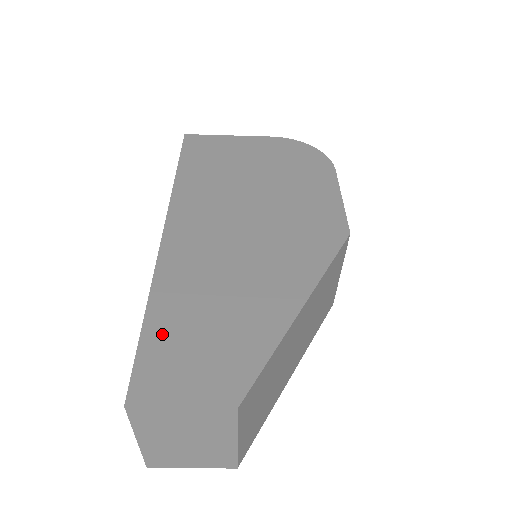
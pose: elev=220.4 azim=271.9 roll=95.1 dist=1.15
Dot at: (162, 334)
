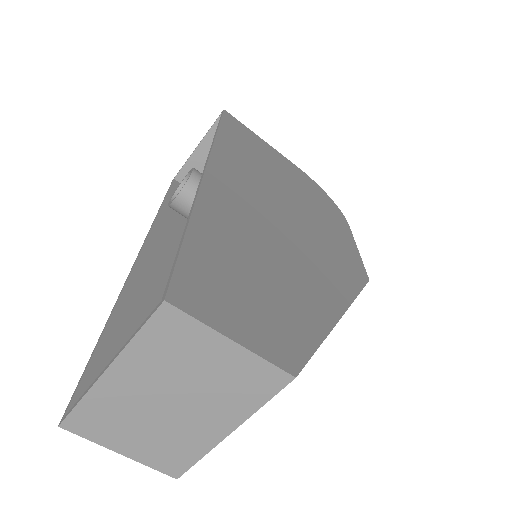
Dot at: (209, 252)
